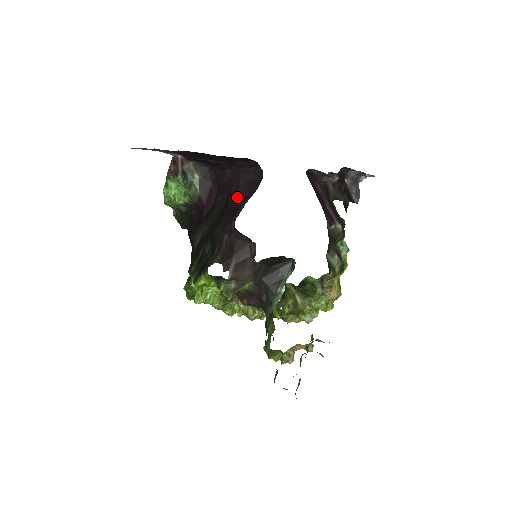
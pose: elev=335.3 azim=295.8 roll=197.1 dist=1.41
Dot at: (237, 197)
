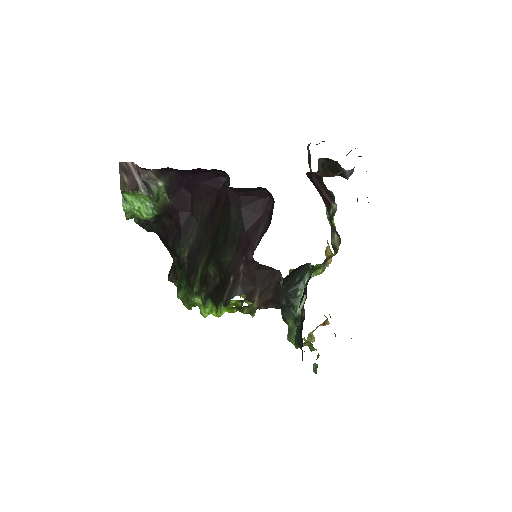
Dot at: (243, 224)
